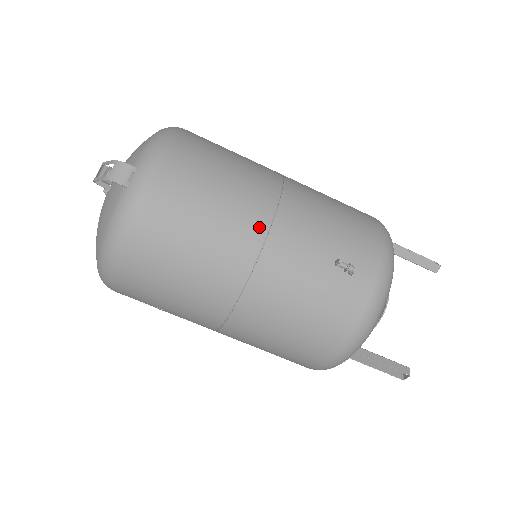
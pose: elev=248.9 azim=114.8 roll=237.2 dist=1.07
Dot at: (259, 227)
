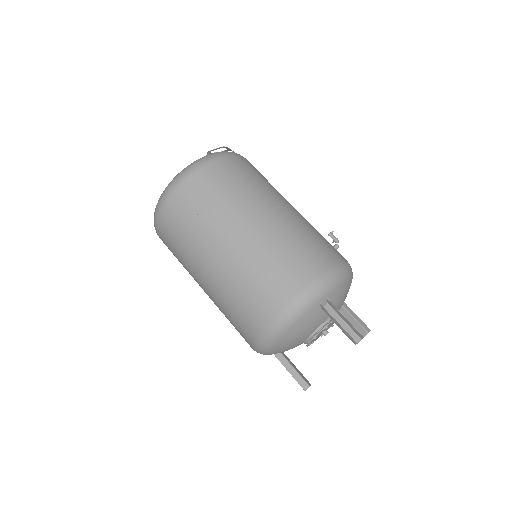
Dot at: occluded
